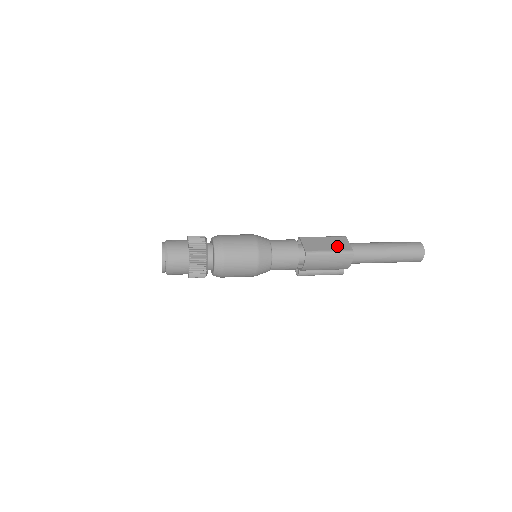
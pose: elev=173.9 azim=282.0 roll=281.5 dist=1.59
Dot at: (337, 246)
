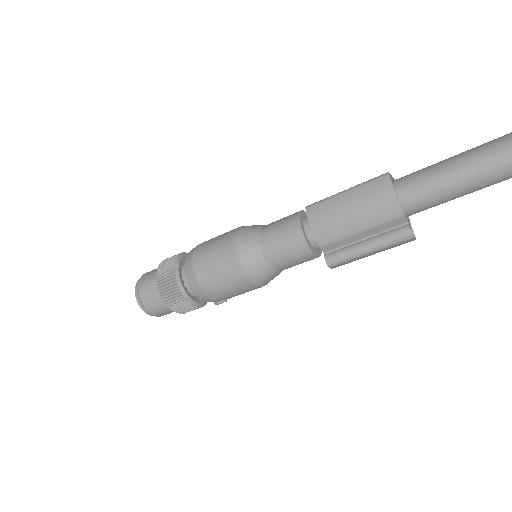
Dot at: occluded
